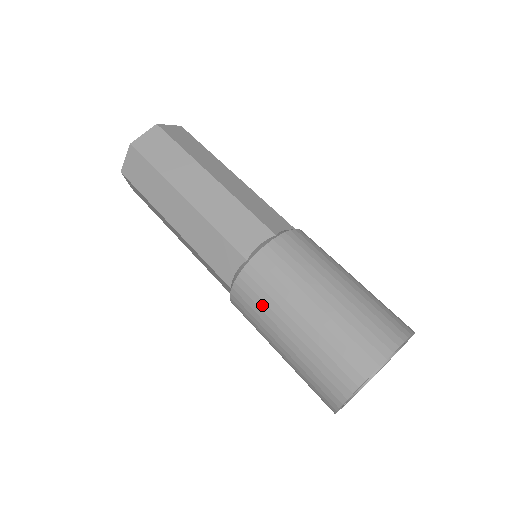
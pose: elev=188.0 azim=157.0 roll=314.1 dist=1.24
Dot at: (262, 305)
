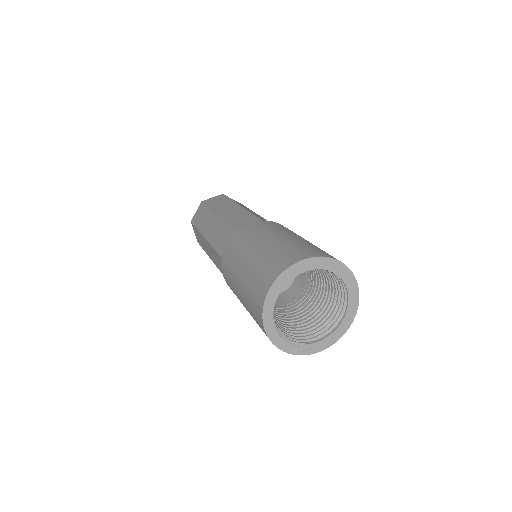
Dot at: (231, 286)
